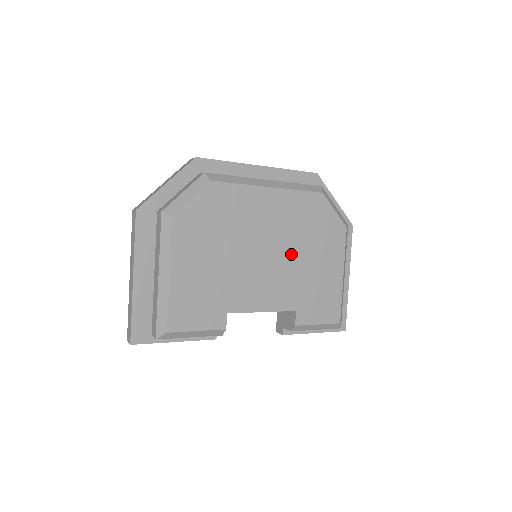
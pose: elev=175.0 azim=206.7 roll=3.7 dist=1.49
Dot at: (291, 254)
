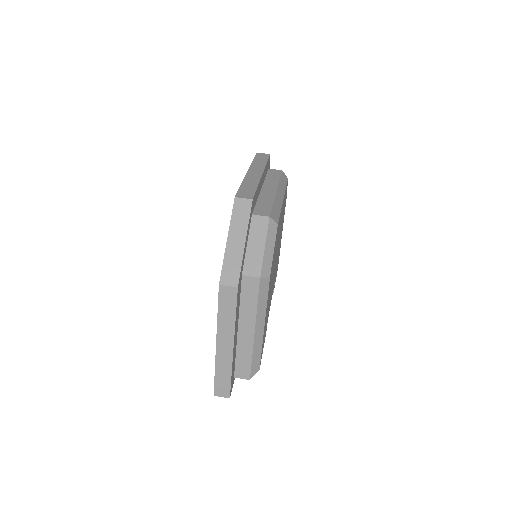
Dot at: occluded
